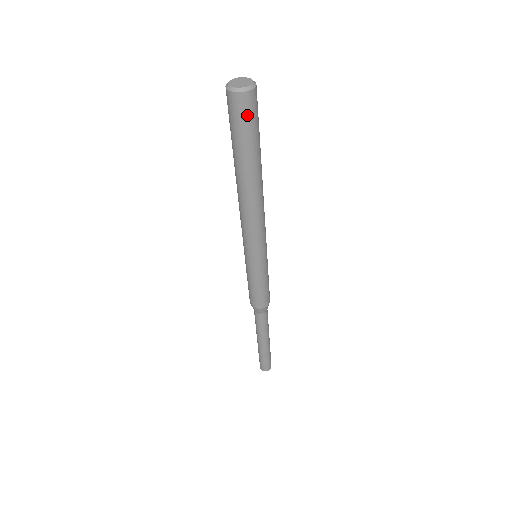
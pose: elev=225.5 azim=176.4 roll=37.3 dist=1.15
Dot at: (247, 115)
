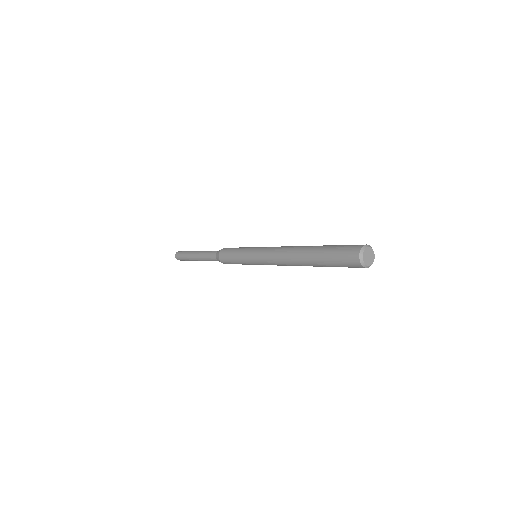
Dot at: (350, 267)
